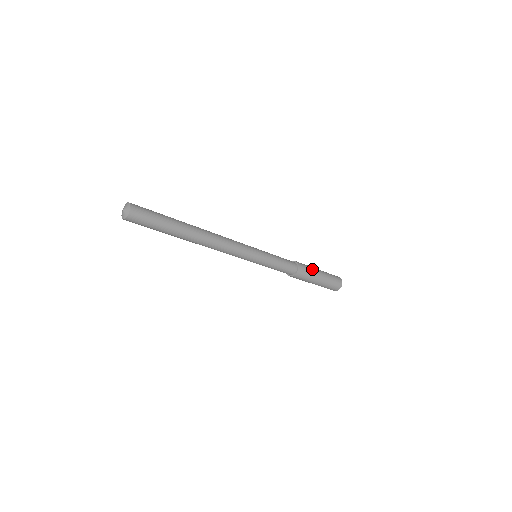
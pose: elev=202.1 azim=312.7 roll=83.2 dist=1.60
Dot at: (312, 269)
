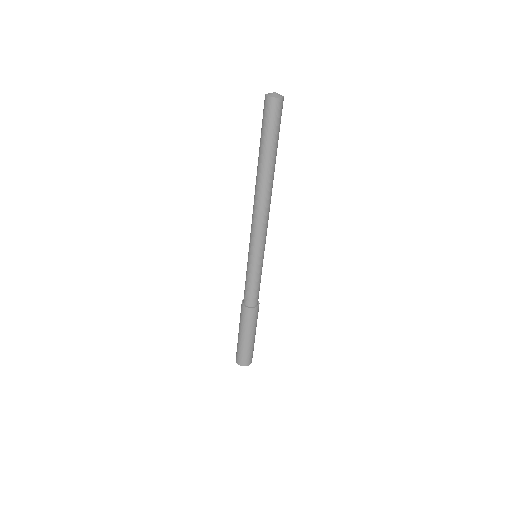
Dot at: occluded
